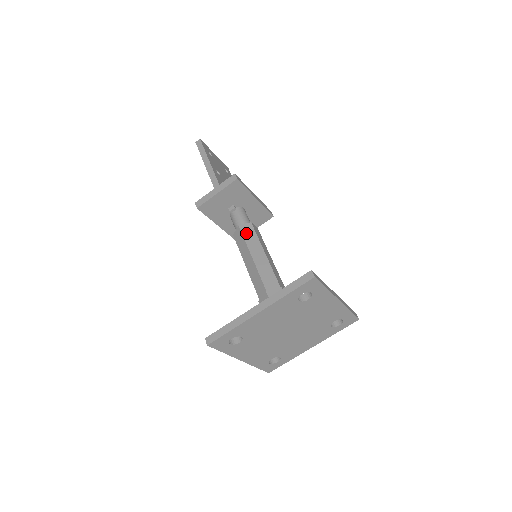
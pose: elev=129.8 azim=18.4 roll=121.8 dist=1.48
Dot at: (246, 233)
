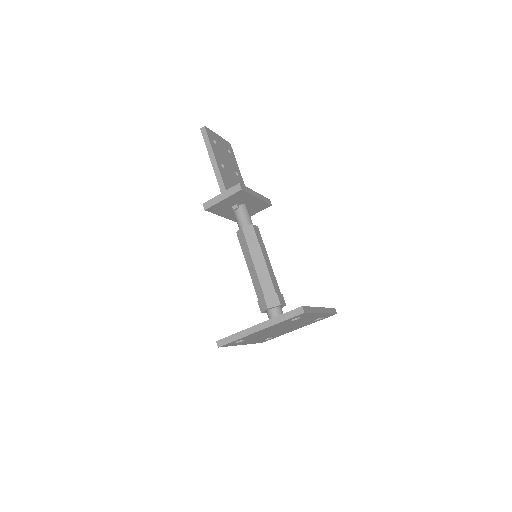
Dot at: (248, 236)
